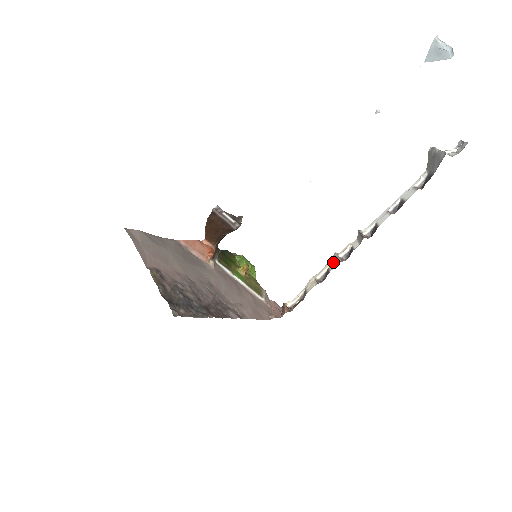
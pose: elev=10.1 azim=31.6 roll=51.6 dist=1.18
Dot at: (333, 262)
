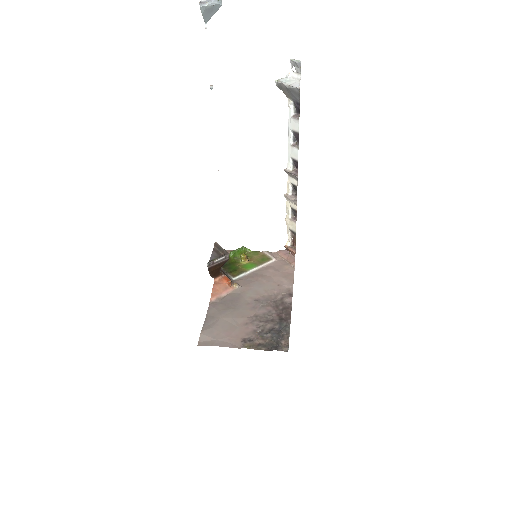
Dot at: (290, 202)
